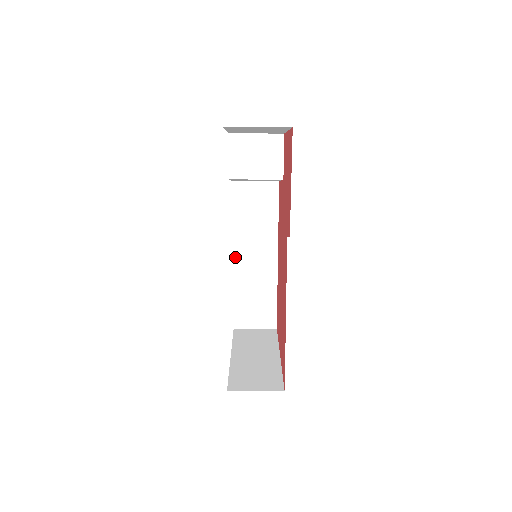
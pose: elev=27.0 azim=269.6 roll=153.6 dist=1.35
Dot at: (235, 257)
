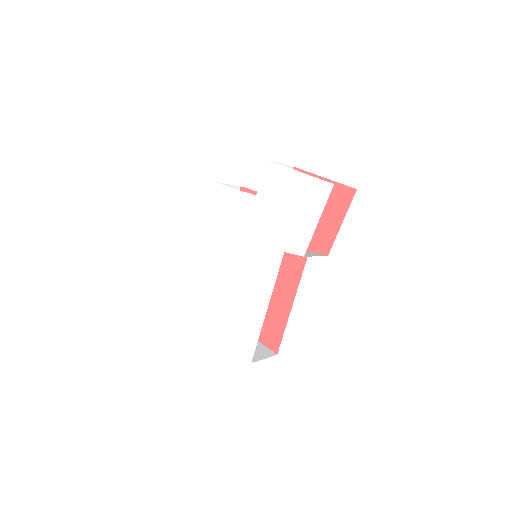
Dot at: (197, 246)
